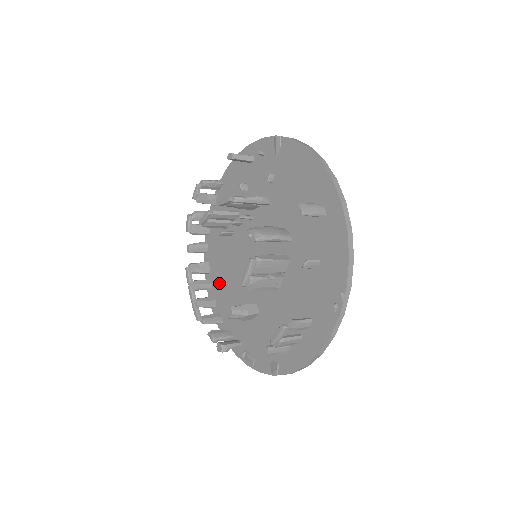
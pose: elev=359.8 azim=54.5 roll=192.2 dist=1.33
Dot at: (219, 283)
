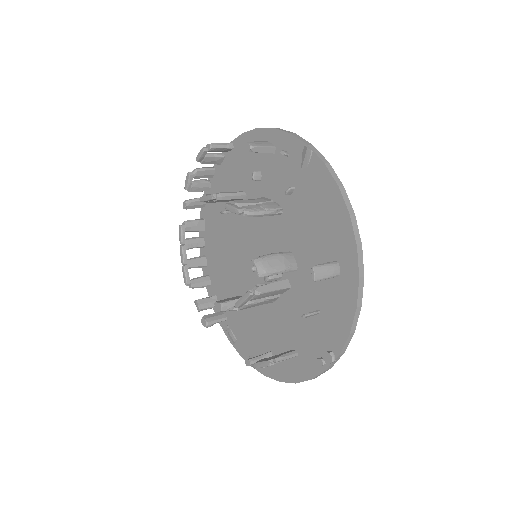
Dot at: (213, 248)
